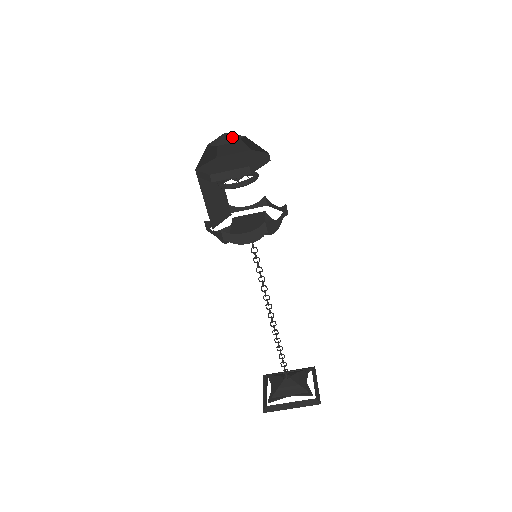
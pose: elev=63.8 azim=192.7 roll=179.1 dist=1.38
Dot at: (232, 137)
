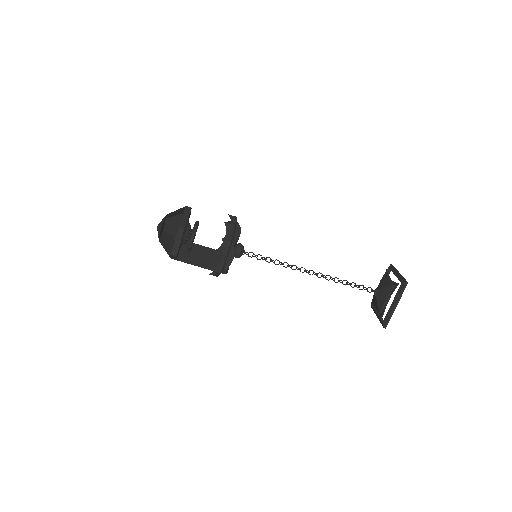
Dot at: (160, 224)
